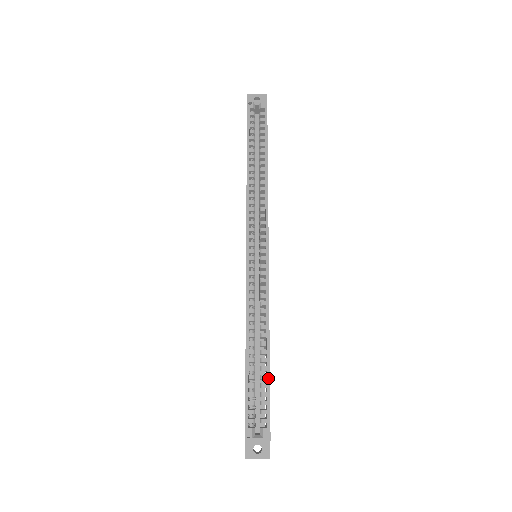
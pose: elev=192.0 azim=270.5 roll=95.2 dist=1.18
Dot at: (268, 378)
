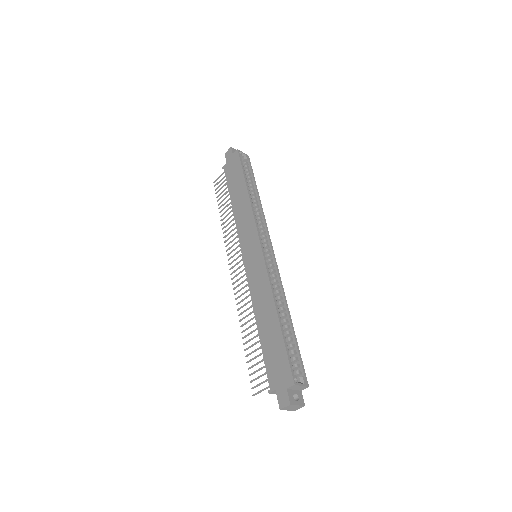
Dot at: (296, 339)
